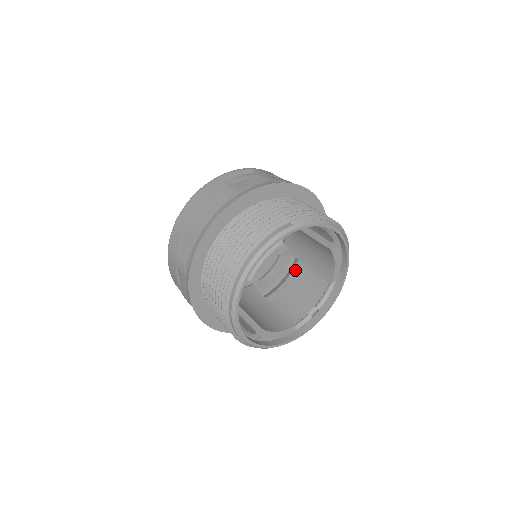
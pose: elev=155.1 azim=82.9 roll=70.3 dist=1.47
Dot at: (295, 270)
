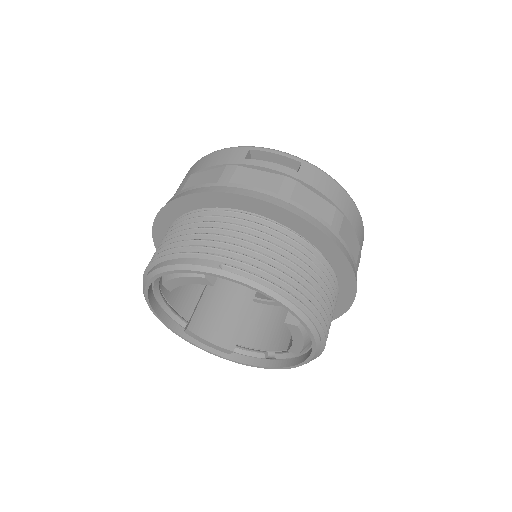
Dot at: occluded
